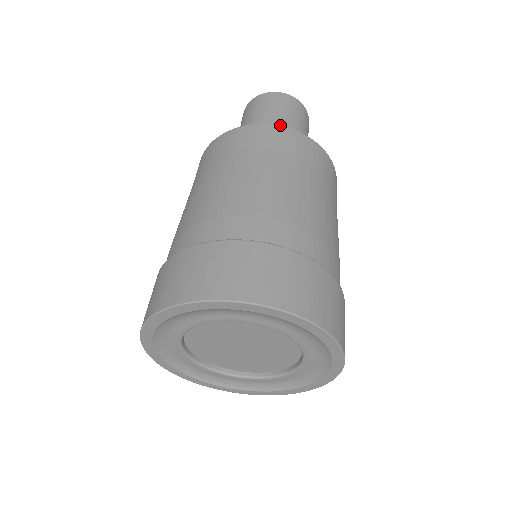
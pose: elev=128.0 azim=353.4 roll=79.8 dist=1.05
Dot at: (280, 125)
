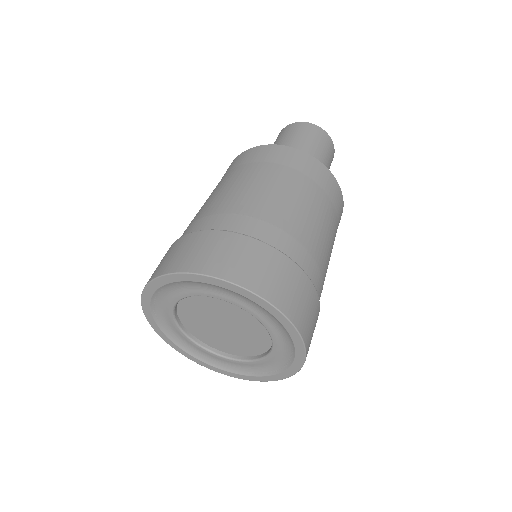
Dot at: occluded
